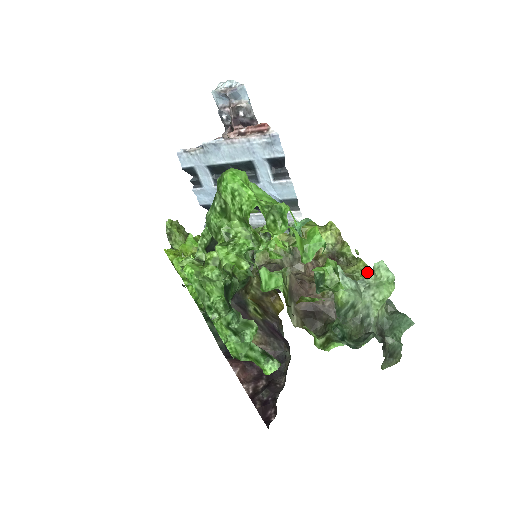
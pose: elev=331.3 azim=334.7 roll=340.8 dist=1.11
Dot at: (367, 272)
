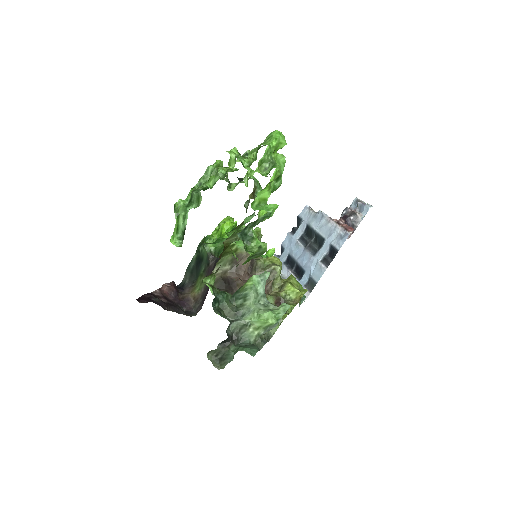
Dot at: (280, 319)
